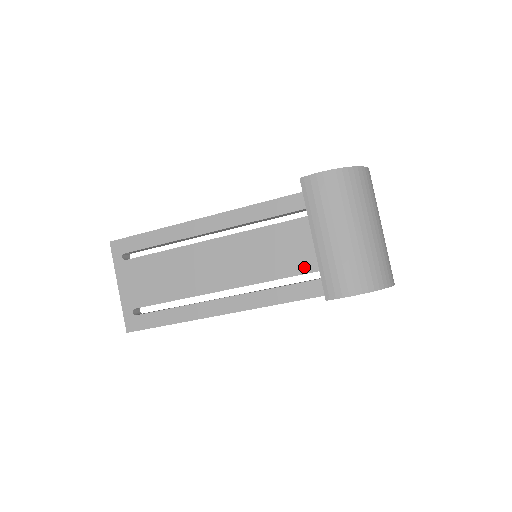
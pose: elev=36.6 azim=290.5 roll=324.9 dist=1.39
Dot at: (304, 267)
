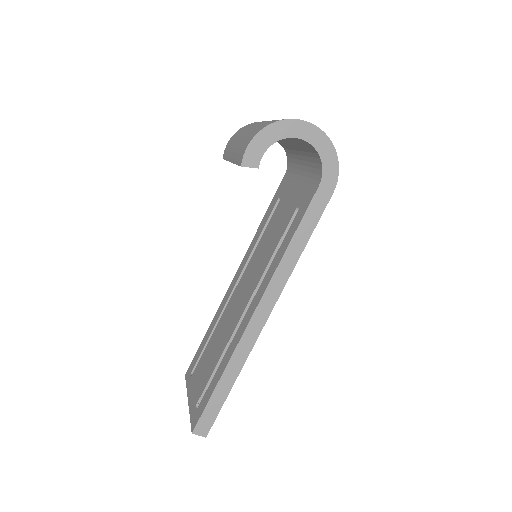
Dot at: (287, 221)
